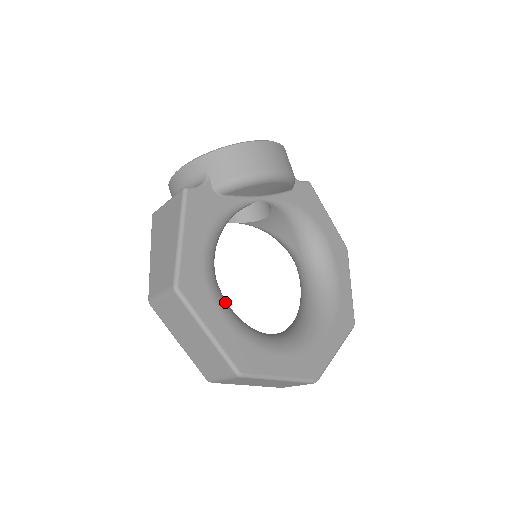
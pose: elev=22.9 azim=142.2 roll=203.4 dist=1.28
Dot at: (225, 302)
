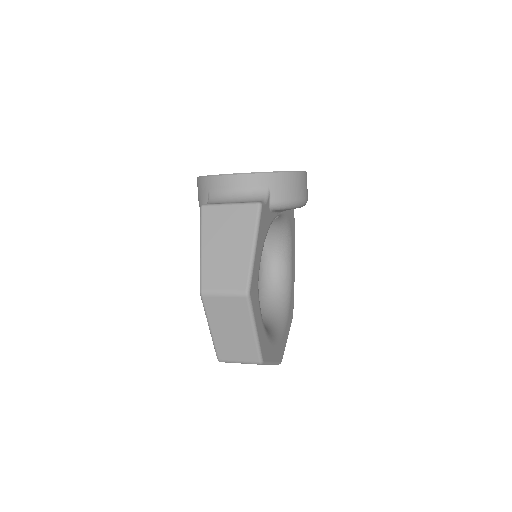
Dot at: occluded
